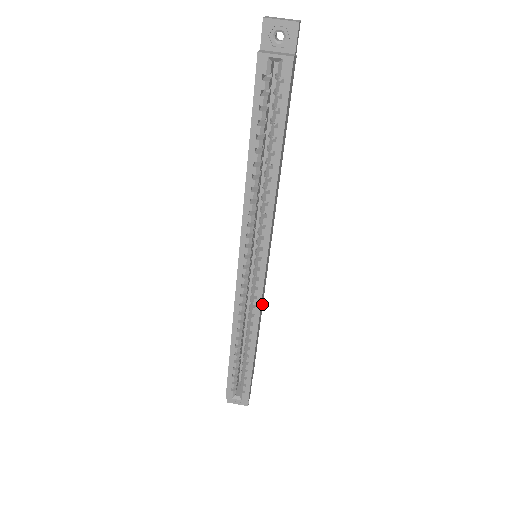
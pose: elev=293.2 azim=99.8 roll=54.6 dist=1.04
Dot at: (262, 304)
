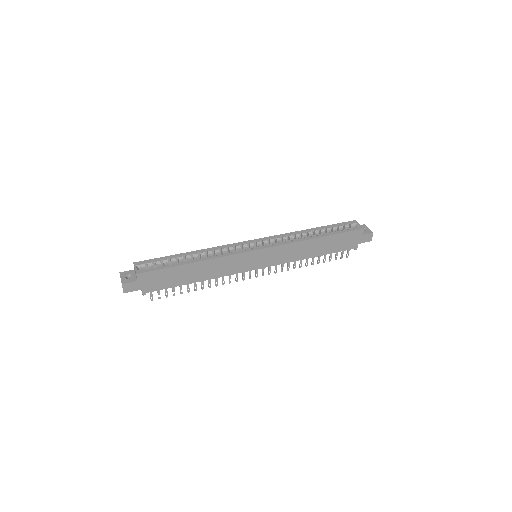
Dot at: (220, 272)
